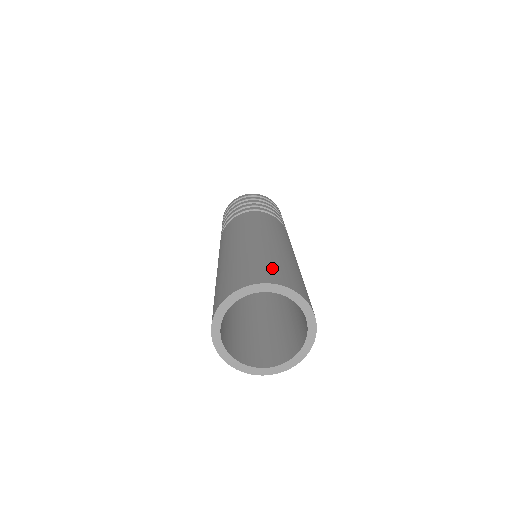
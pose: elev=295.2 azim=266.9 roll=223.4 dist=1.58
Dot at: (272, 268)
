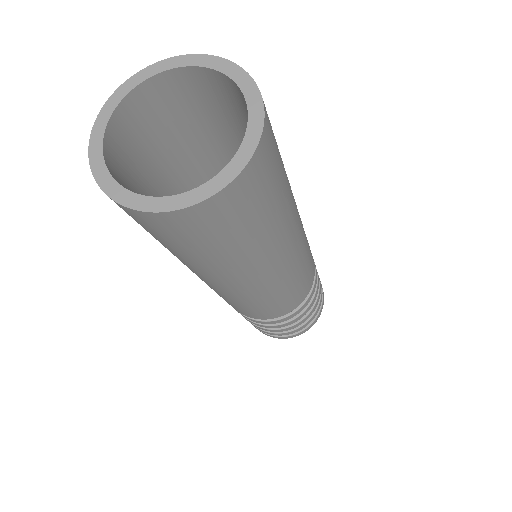
Dot at: occluded
